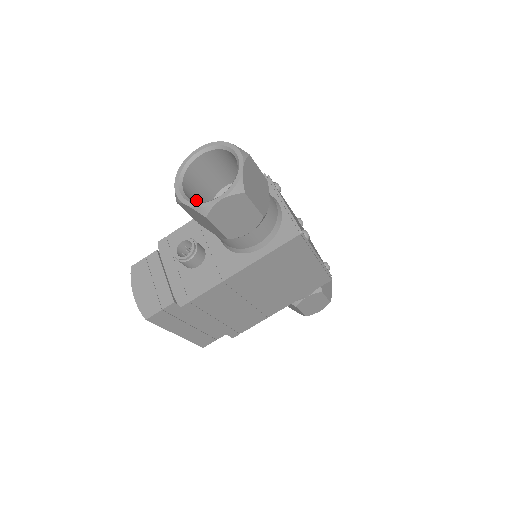
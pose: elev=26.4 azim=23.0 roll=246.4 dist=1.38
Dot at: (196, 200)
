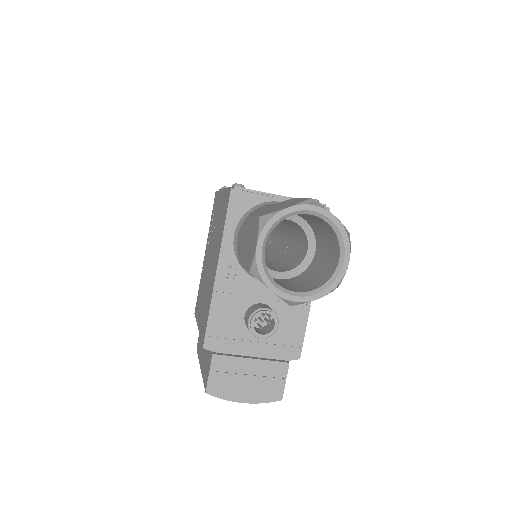
Dot at: occluded
